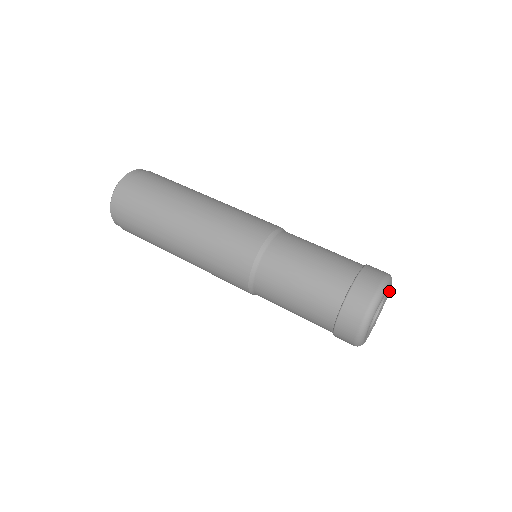
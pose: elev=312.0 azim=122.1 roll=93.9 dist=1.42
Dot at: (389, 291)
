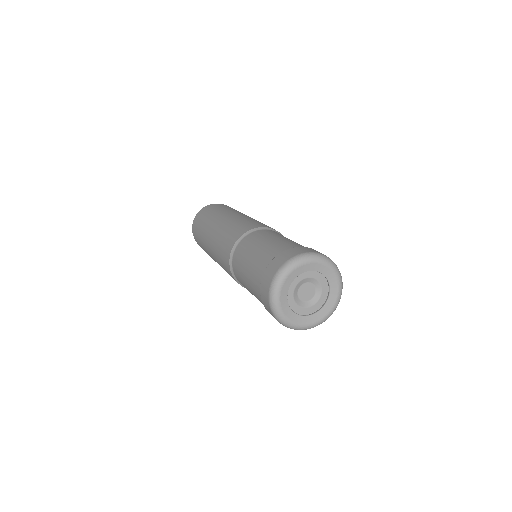
Dot at: (337, 296)
